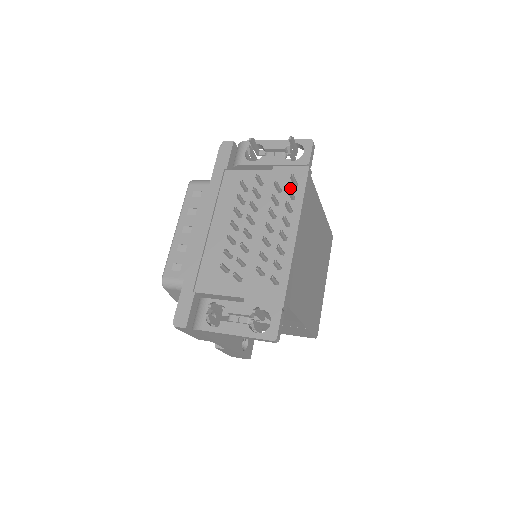
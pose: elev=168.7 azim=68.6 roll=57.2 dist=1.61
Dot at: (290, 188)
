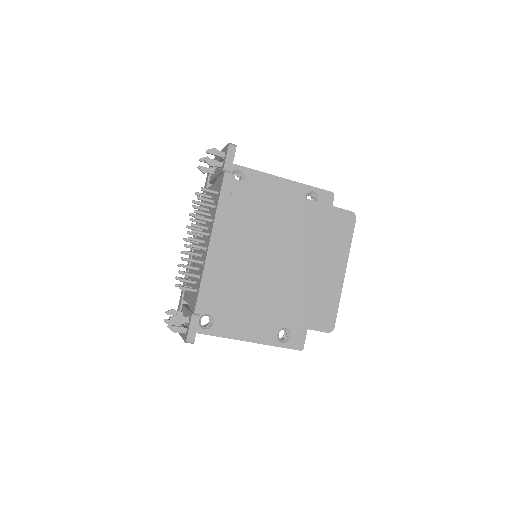
Dot at: (198, 202)
